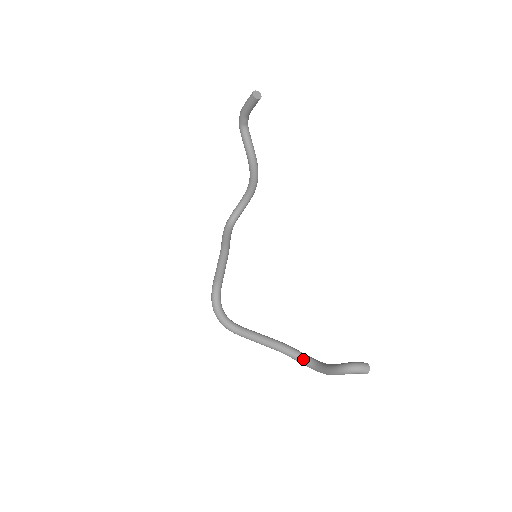
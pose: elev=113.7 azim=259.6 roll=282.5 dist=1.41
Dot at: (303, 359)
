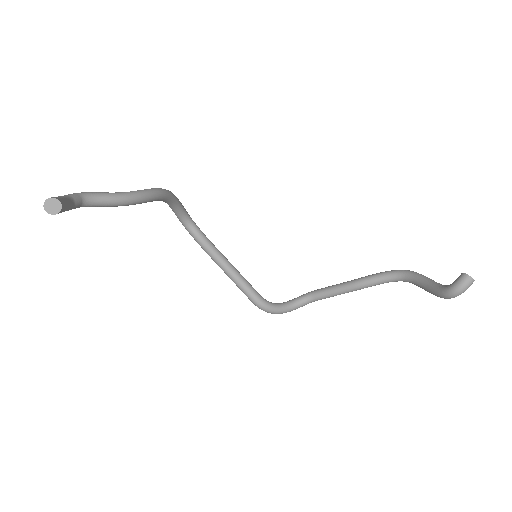
Dot at: (391, 281)
